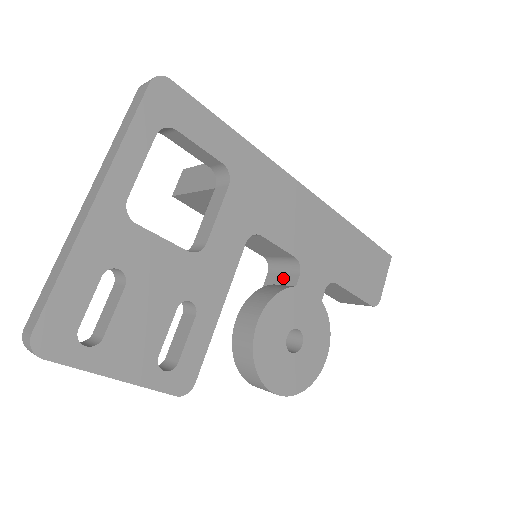
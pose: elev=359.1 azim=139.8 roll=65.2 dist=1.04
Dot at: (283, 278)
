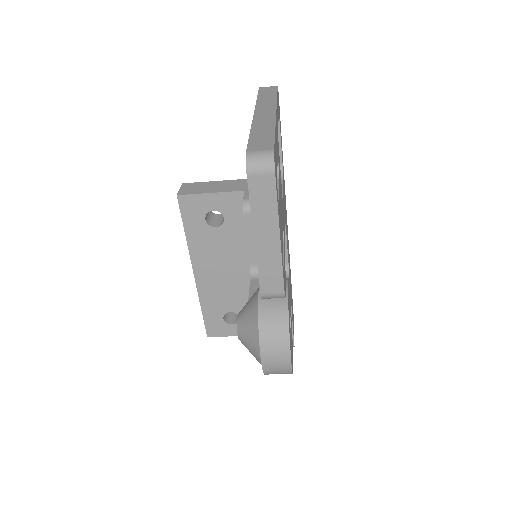
Dot at: occluded
